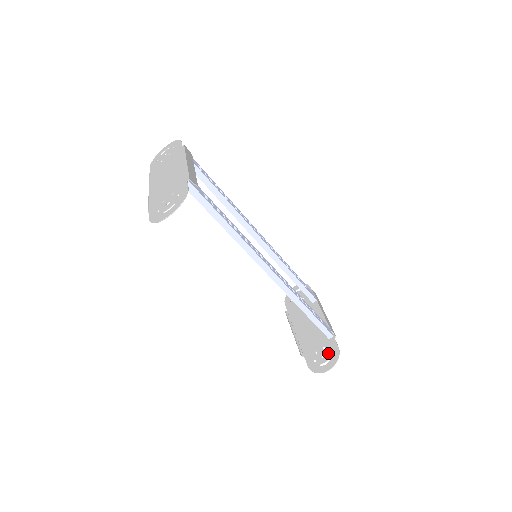
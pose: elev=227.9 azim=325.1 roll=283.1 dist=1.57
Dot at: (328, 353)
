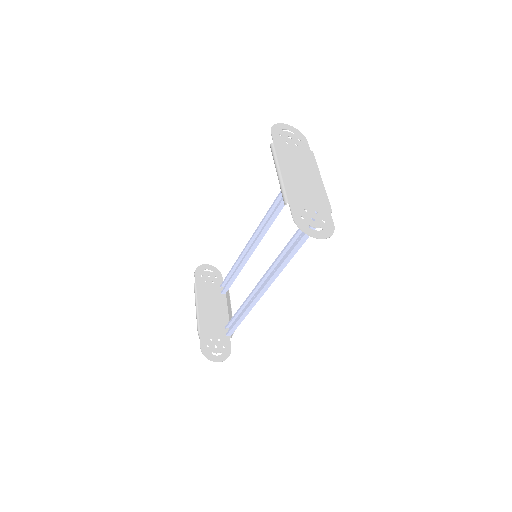
Dot at: (222, 347)
